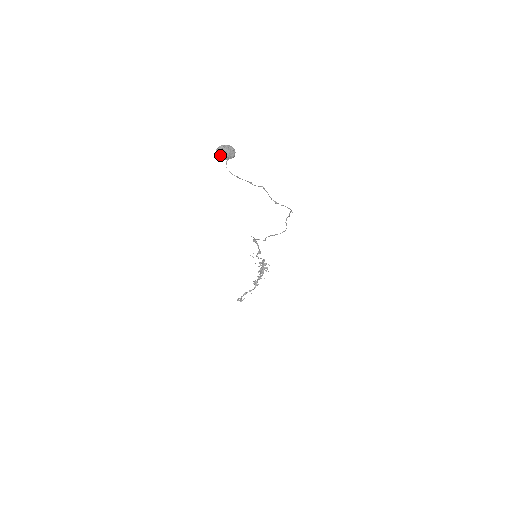
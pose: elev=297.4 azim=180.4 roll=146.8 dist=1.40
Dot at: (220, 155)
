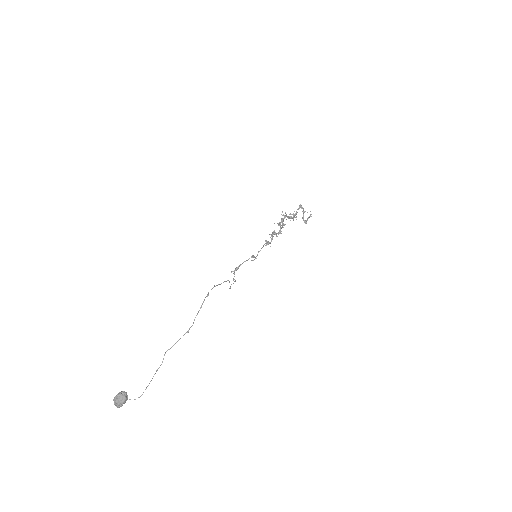
Dot at: (121, 406)
